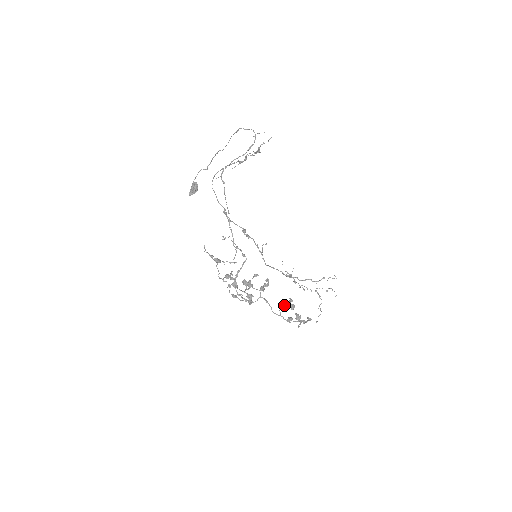
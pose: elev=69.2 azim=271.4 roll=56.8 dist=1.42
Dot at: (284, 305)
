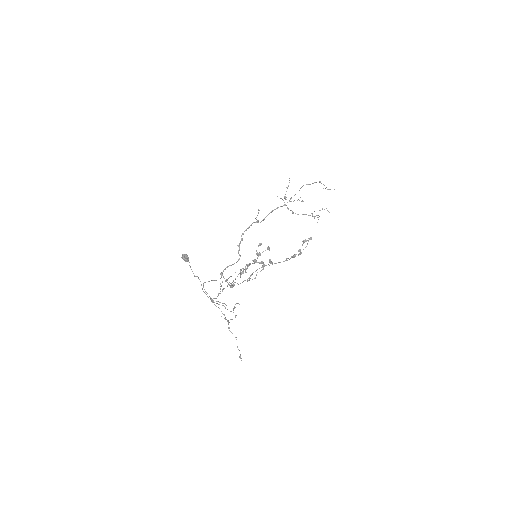
Dot at: occluded
